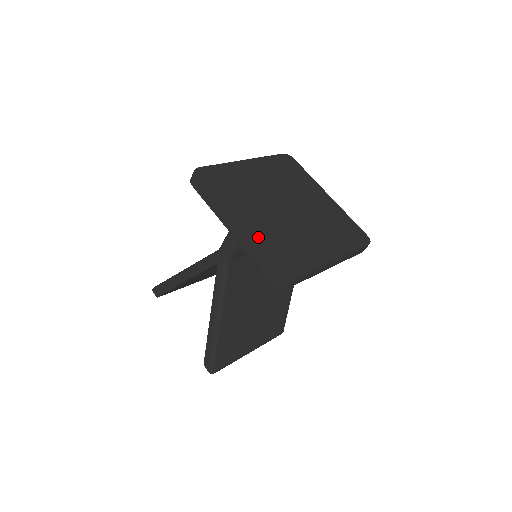
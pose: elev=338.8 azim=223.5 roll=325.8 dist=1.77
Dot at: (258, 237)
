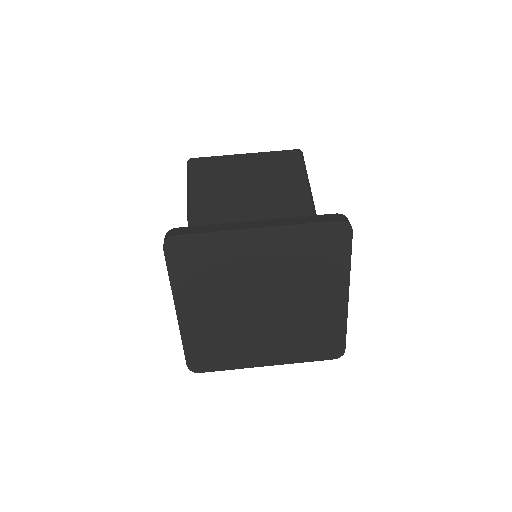
Dot at: (193, 331)
